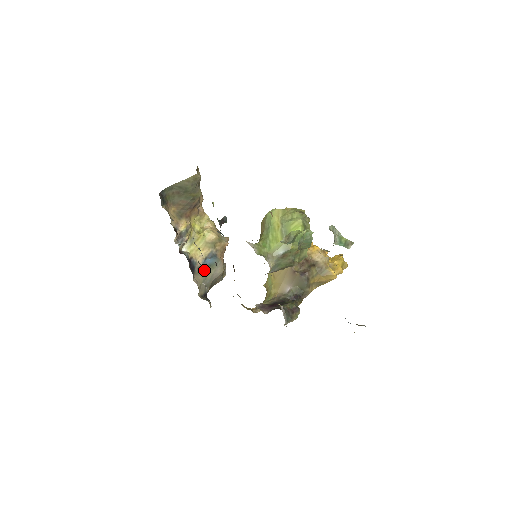
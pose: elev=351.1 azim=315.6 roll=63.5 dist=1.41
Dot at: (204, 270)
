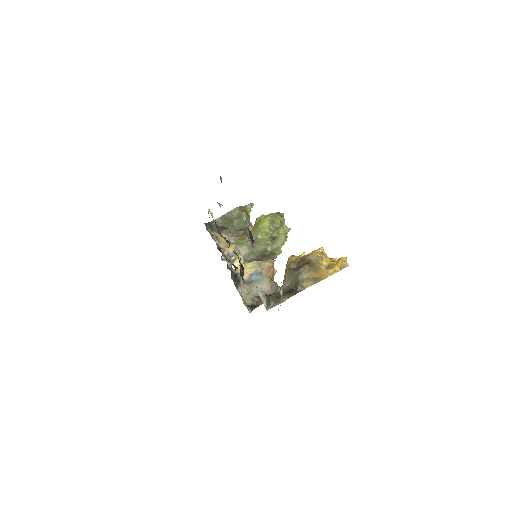
Dot at: (250, 284)
